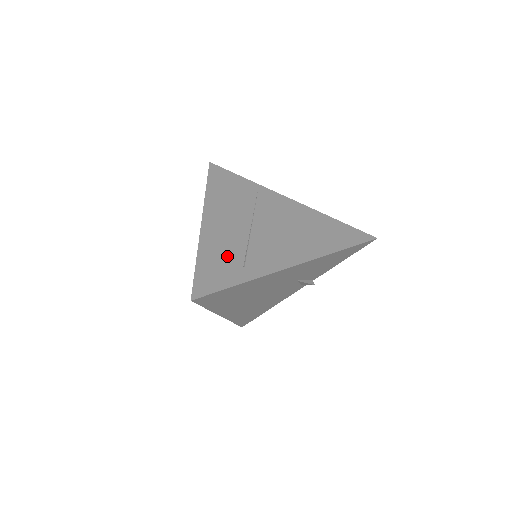
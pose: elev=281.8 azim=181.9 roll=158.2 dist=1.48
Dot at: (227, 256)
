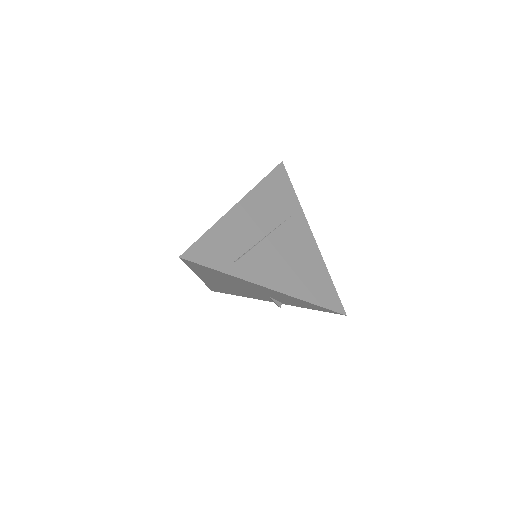
Dot at: (231, 244)
